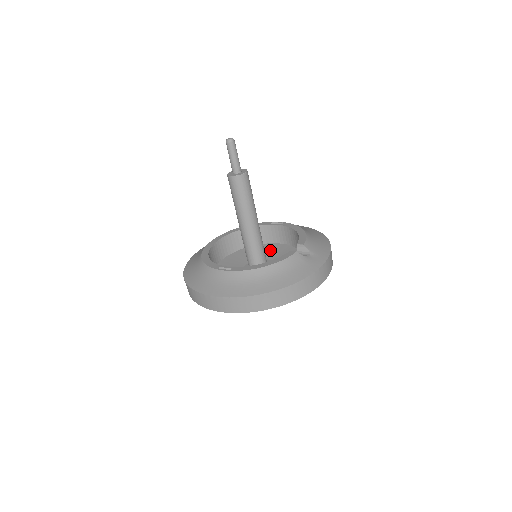
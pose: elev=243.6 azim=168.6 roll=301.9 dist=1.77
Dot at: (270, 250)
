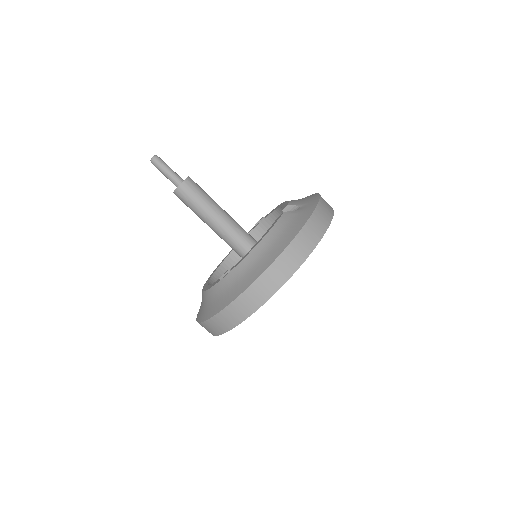
Dot at: occluded
